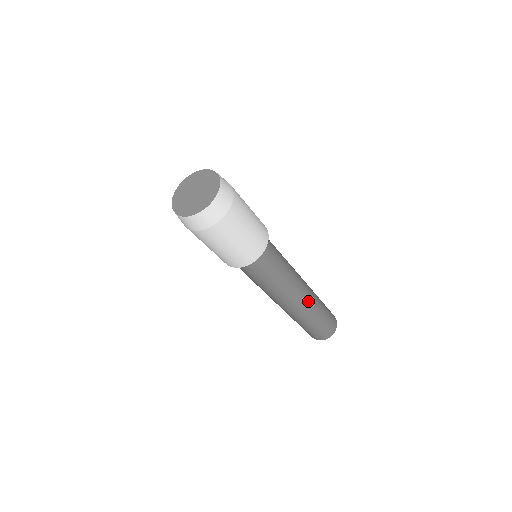
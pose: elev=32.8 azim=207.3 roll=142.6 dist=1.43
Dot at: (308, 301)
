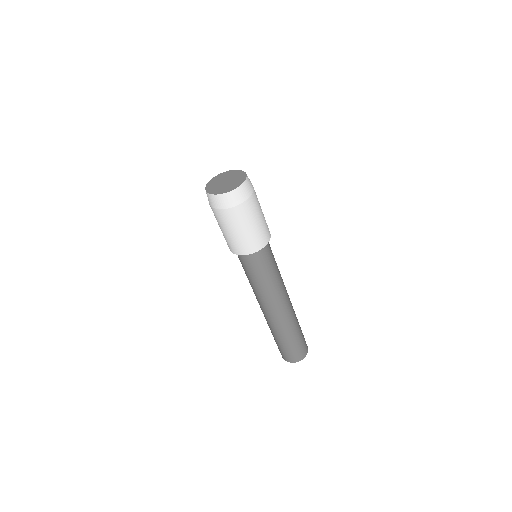
Dot at: (291, 310)
